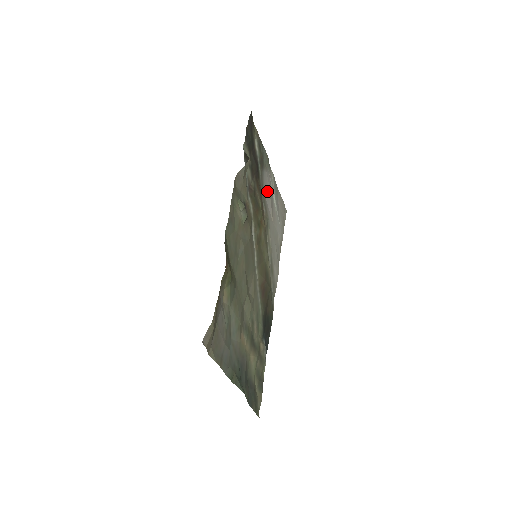
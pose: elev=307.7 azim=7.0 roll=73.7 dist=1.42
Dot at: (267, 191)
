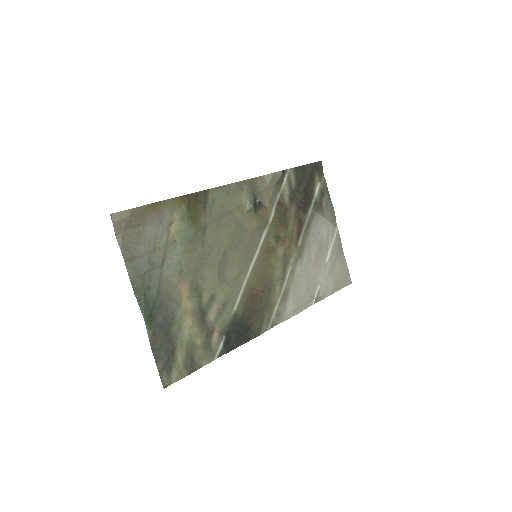
Dot at: (317, 235)
